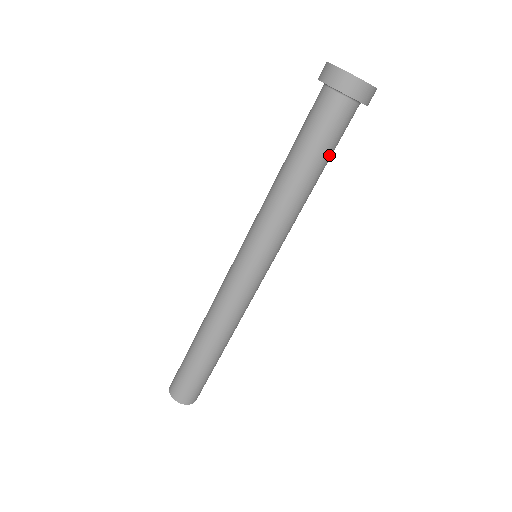
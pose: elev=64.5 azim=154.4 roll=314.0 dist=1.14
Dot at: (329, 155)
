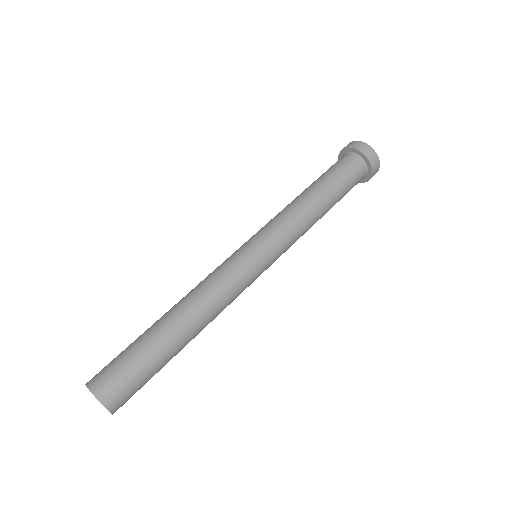
Dot at: (341, 192)
